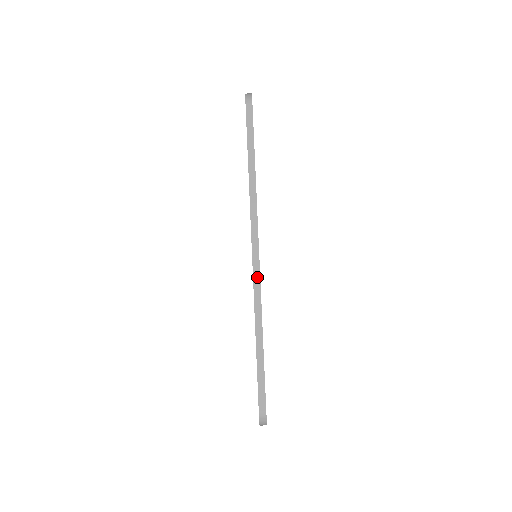
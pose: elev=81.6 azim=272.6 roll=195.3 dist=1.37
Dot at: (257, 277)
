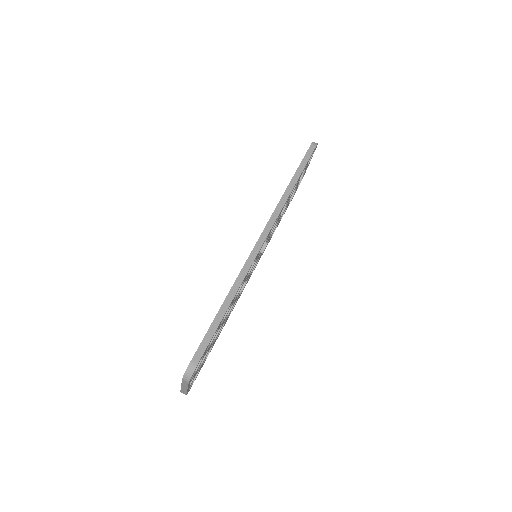
Dot at: (253, 255)
